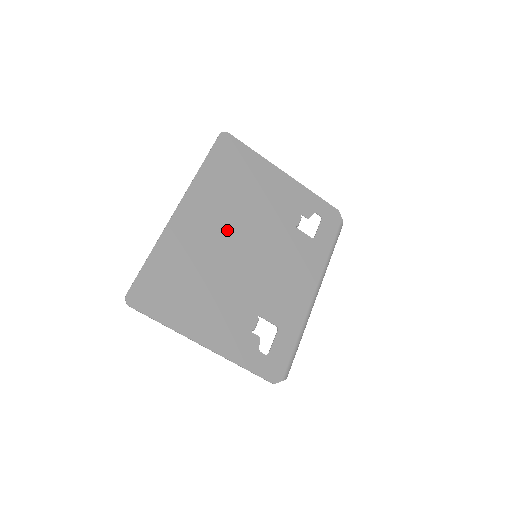
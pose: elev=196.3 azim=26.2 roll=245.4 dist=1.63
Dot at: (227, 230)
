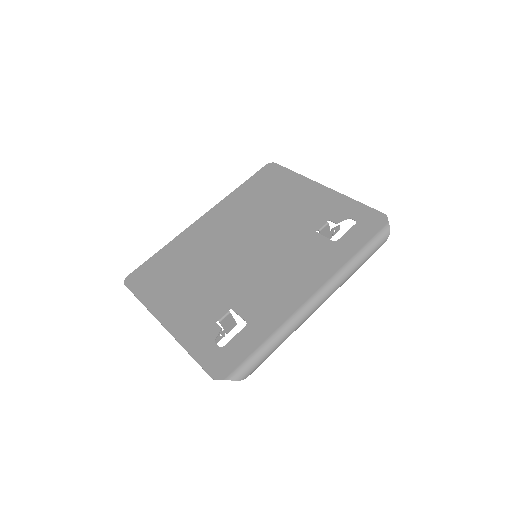
Dot at: (236, 234)
